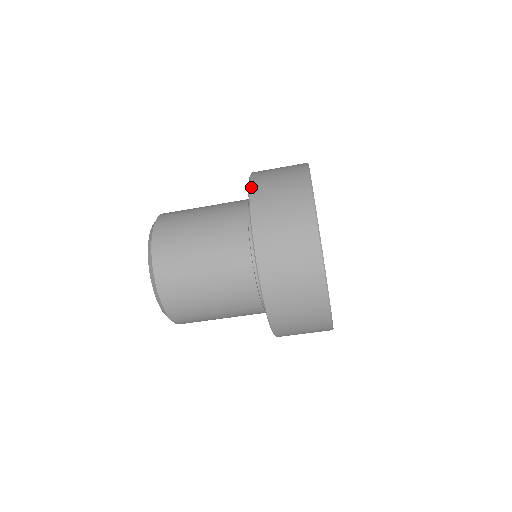
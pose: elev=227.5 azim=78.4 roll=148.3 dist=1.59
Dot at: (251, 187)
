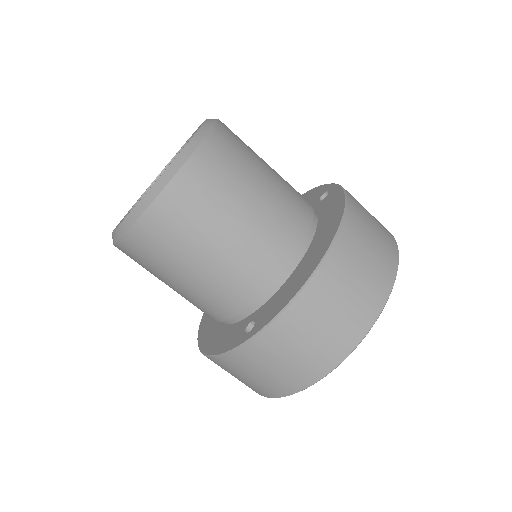
Dot at: (334, 248)
